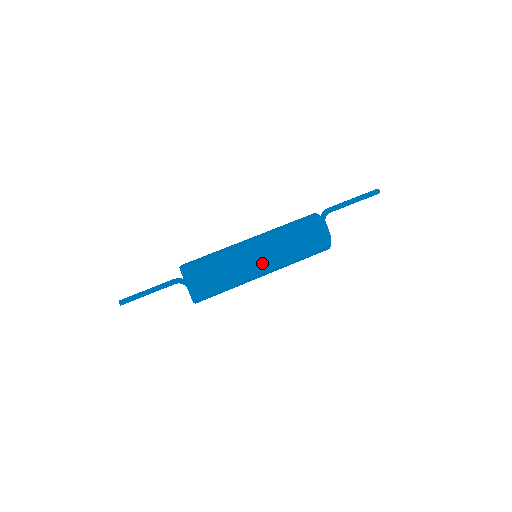
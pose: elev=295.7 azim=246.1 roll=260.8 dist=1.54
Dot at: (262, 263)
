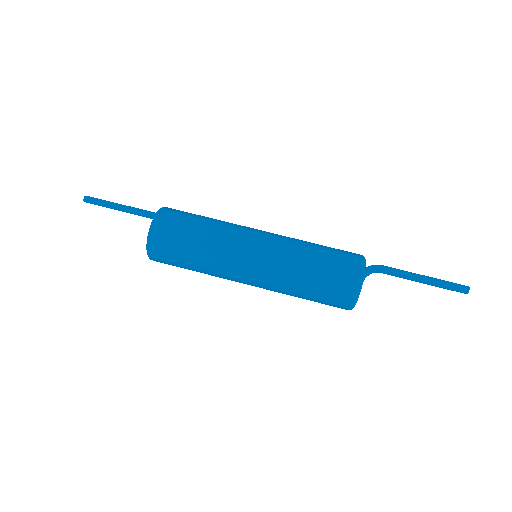
Dot at: (249, 273)
